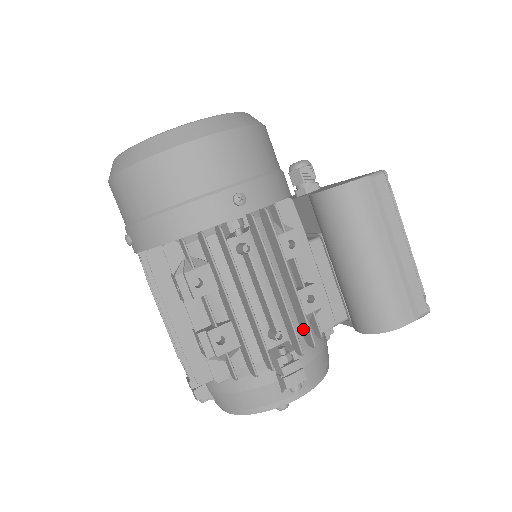
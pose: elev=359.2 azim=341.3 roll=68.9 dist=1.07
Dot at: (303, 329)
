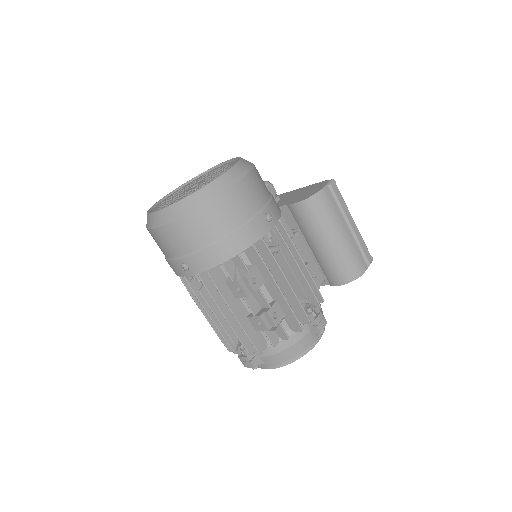
Dot at: occluded
